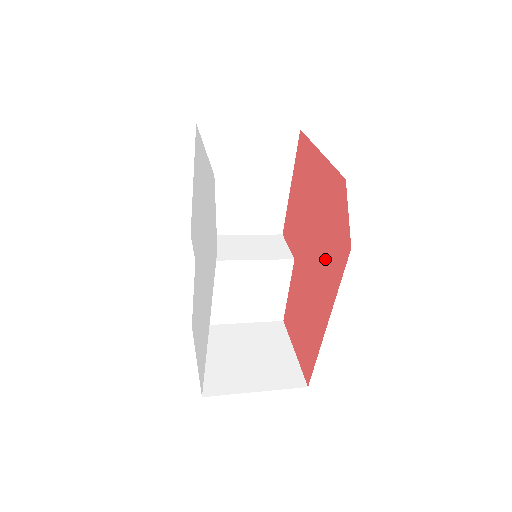
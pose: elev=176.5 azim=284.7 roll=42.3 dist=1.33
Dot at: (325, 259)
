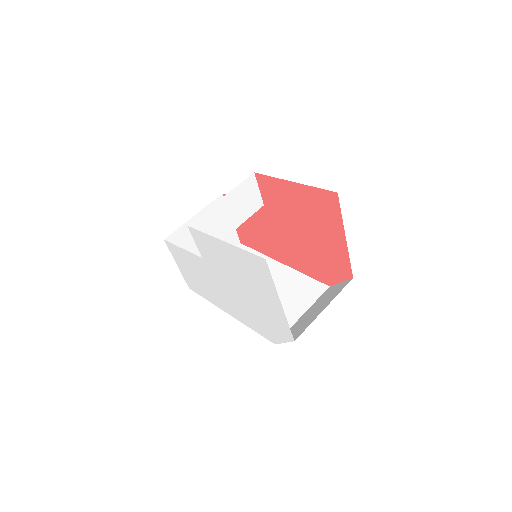
Dot at: (303, 257)
